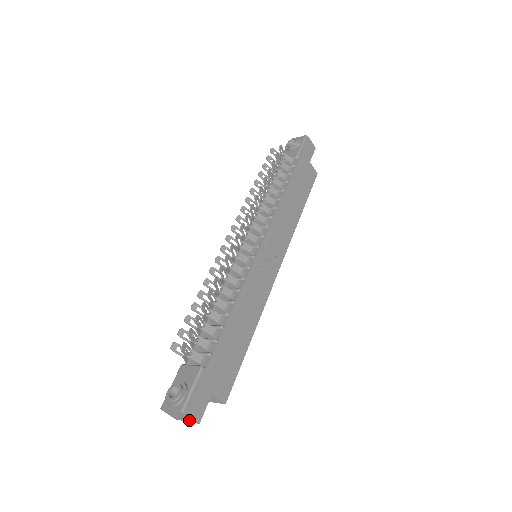
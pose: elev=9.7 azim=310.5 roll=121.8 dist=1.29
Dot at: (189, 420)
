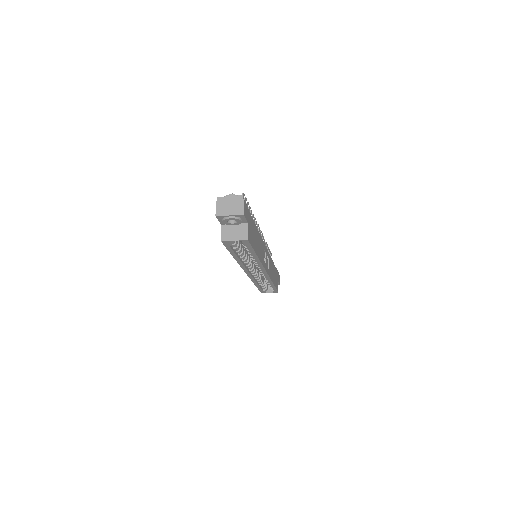
Dot at: (236, 211)
